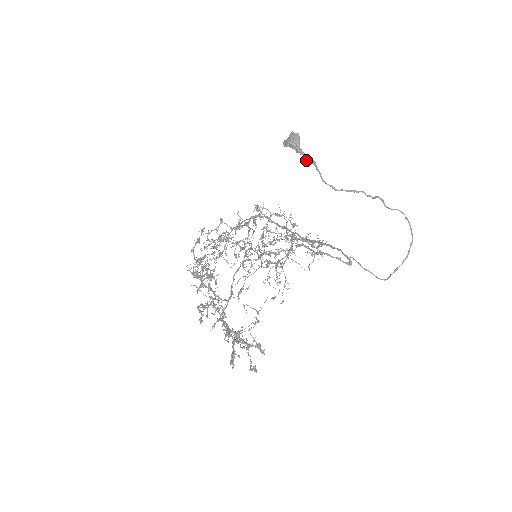
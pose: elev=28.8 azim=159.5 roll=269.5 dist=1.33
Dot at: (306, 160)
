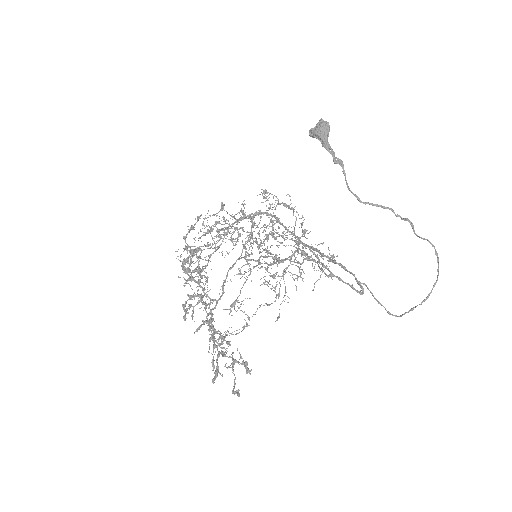
Dot at: occluded
